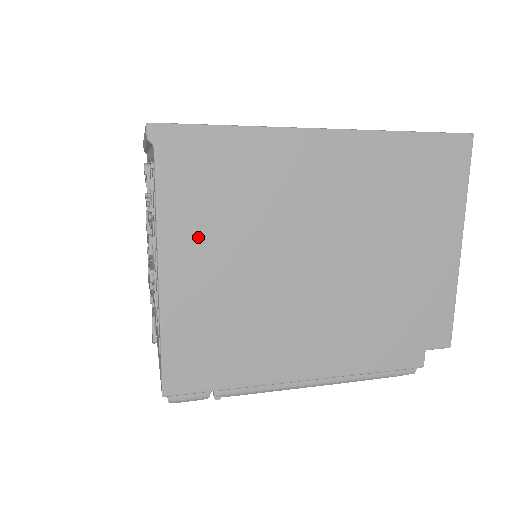
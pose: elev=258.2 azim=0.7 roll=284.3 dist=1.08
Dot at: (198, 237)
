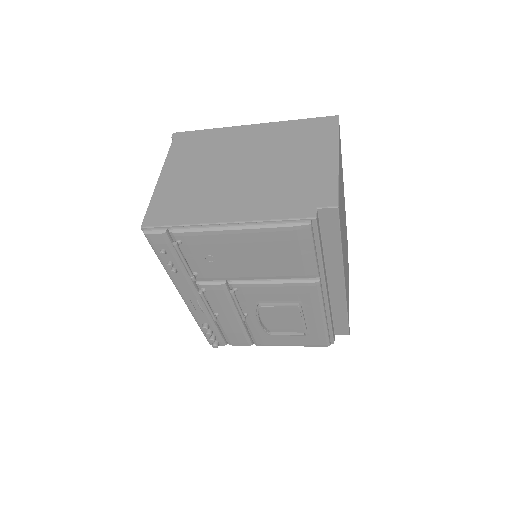
Dot at: (182, 164)
